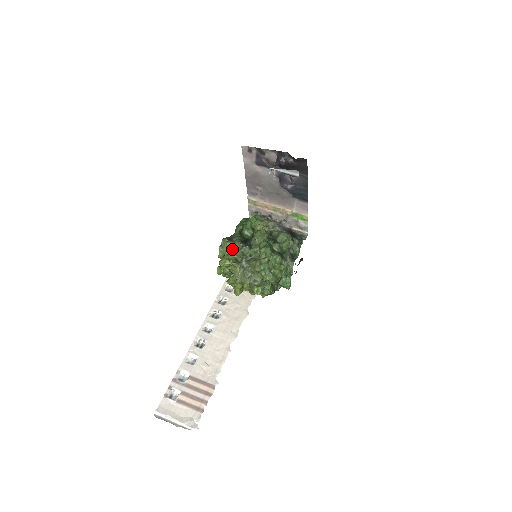
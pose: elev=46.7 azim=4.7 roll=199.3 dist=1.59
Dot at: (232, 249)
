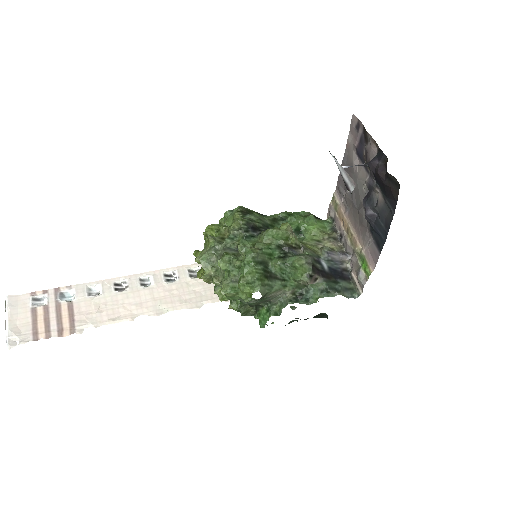
Dot at: occluded
